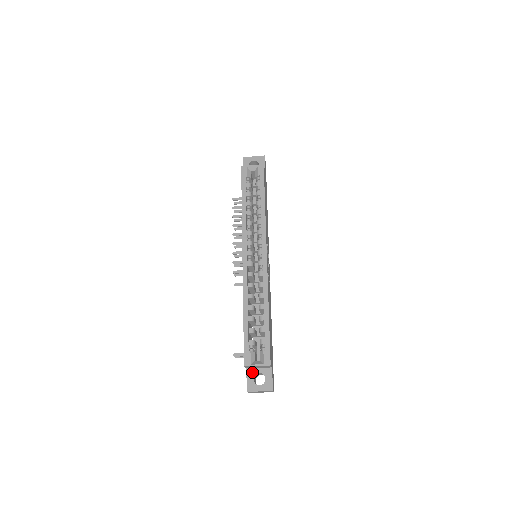
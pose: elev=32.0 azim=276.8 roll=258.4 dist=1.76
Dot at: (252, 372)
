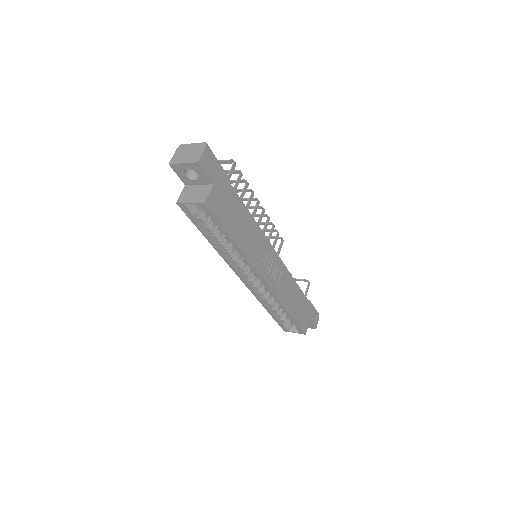
Dot at: occluded
